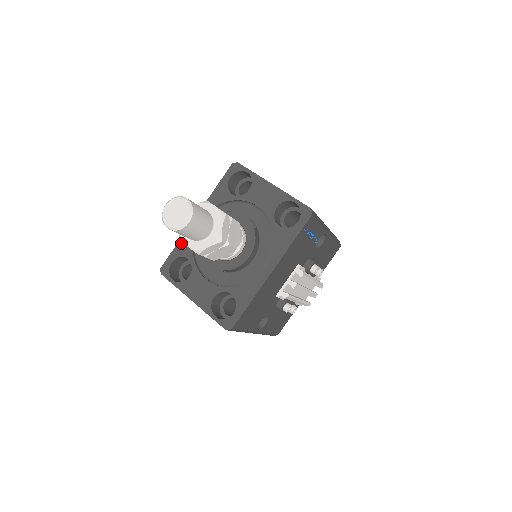
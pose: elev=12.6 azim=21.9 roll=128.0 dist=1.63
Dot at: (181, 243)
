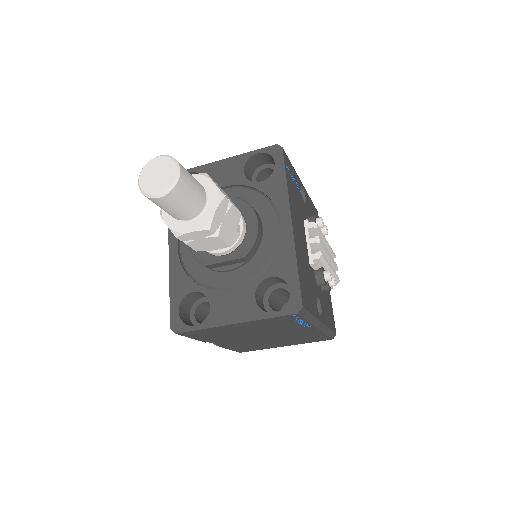
Dot at: (173, 285)
